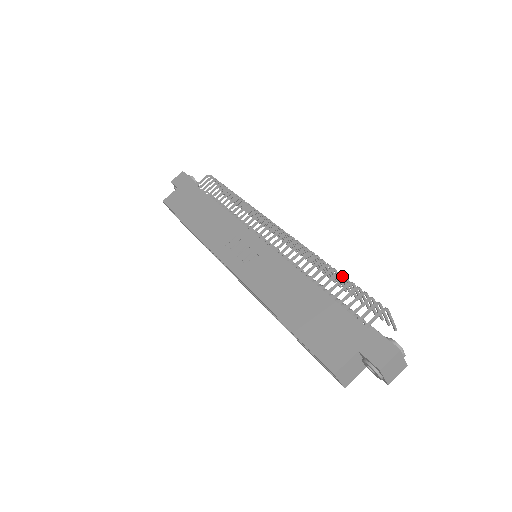
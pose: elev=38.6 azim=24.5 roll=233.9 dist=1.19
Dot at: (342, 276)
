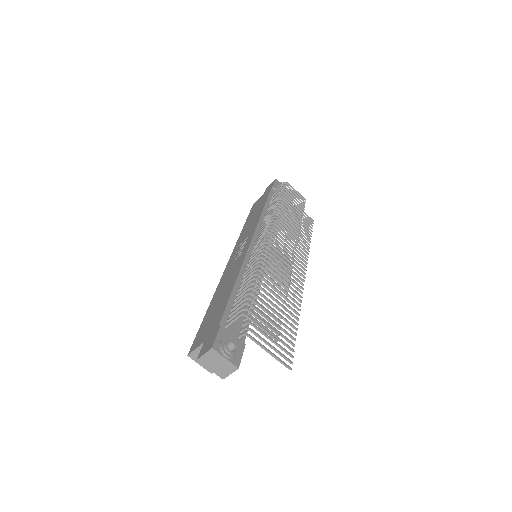
Dot at: (260, 281)
